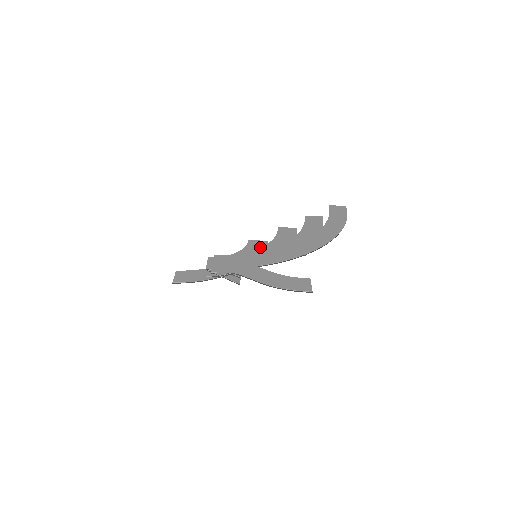
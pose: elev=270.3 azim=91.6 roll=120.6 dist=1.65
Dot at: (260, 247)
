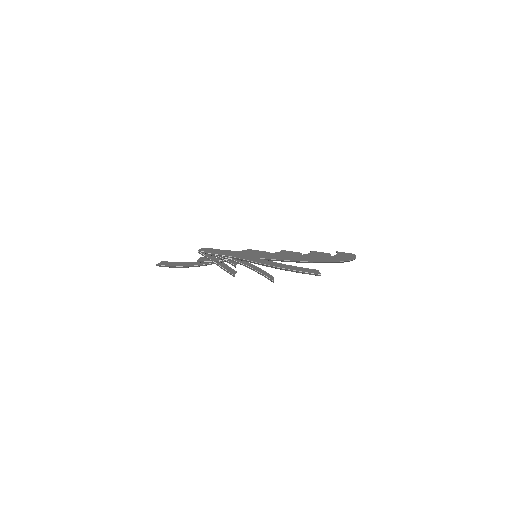
Dot at: (261, 252)
